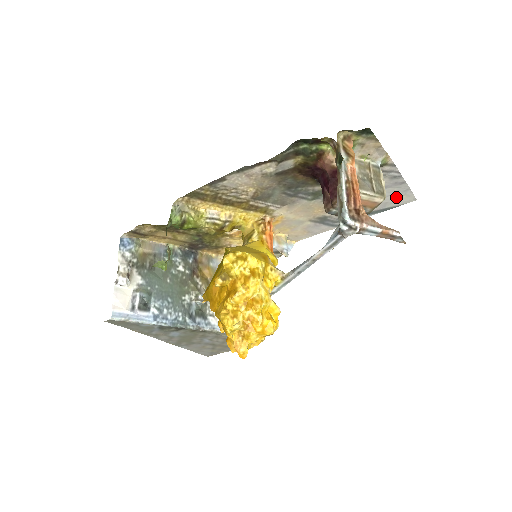
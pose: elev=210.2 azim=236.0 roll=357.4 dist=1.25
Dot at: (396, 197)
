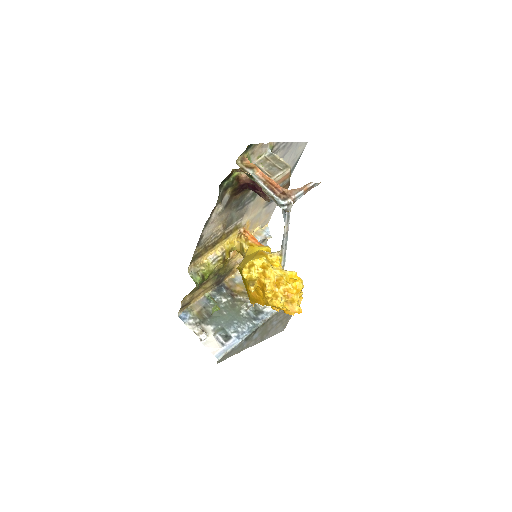
Dot at: (295, 152)
